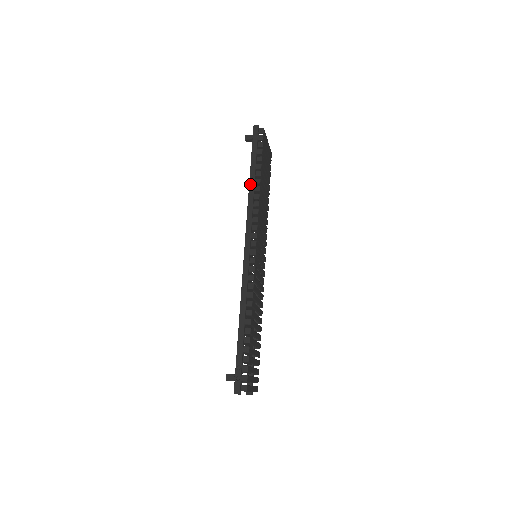
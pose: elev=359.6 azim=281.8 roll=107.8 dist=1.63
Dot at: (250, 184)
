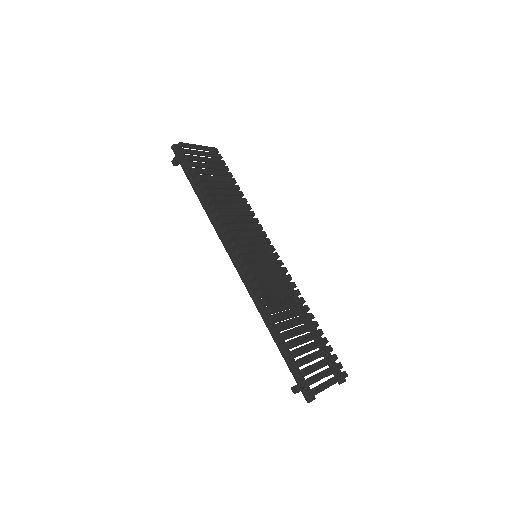
Dot at: (200, 202)
